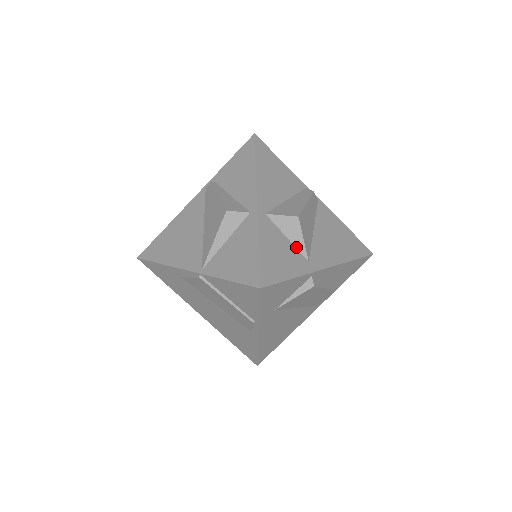
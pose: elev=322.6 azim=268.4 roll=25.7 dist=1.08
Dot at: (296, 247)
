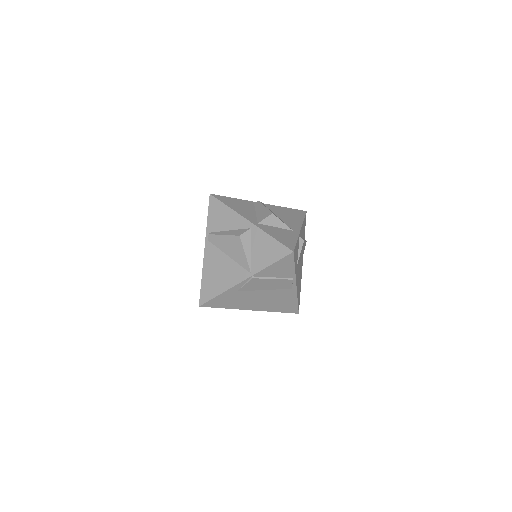
Dot at: (283, 228)
